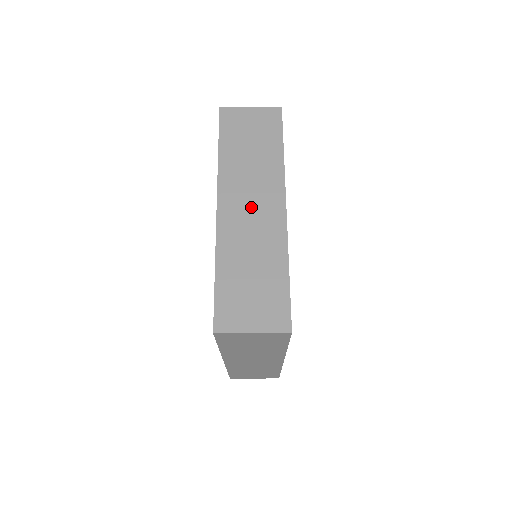
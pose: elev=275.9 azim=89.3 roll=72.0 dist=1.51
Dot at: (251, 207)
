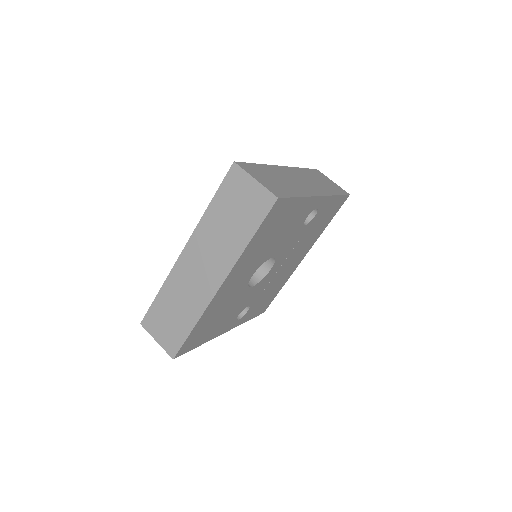
Dot at: (301, 180)
